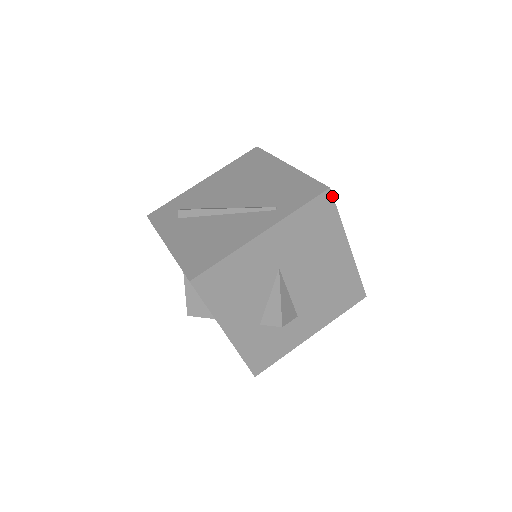
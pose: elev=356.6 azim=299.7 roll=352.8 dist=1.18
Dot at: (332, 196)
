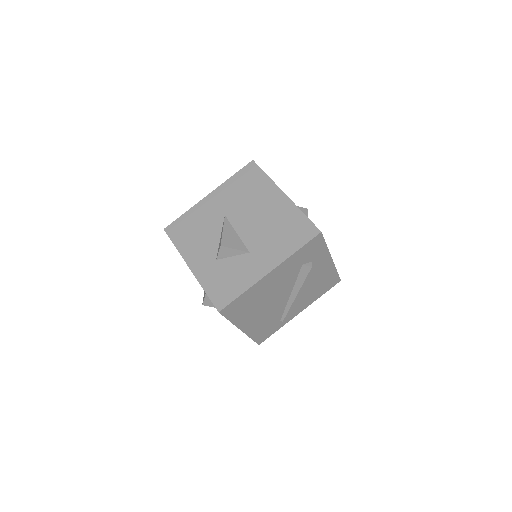
Dot at: (256, 164)
